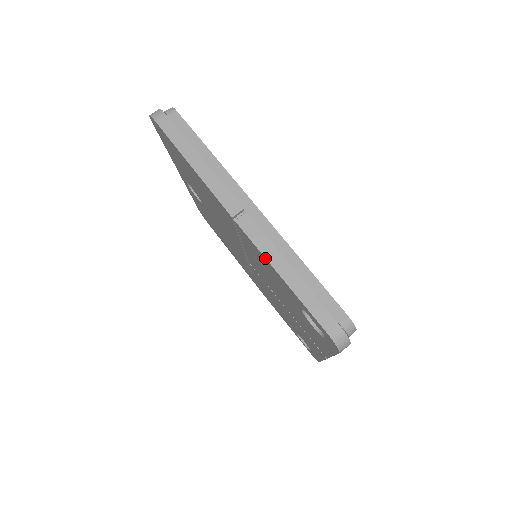
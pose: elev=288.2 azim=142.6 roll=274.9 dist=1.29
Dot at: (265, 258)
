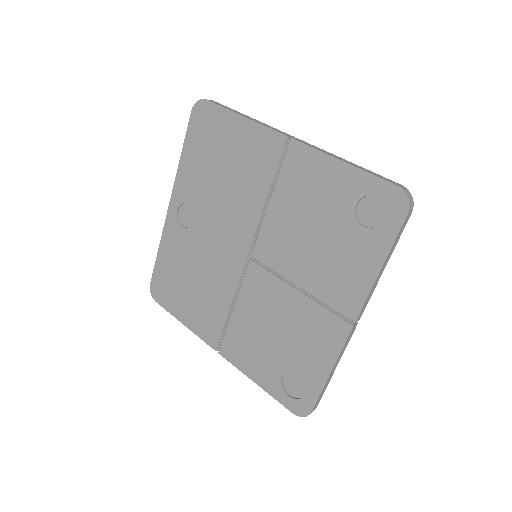
Dot at: (325, 154)
